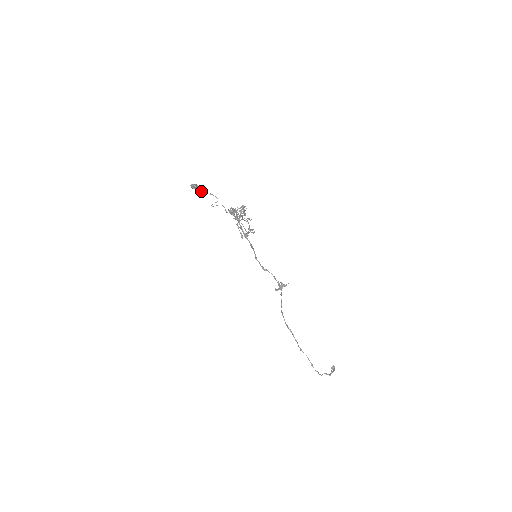
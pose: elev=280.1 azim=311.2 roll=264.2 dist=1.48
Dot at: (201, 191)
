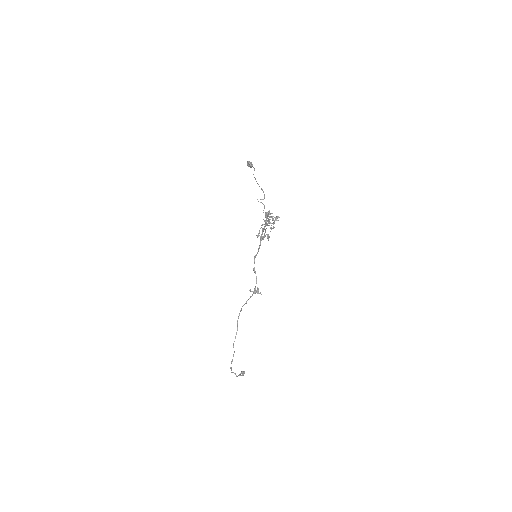
Dot at: occluded
